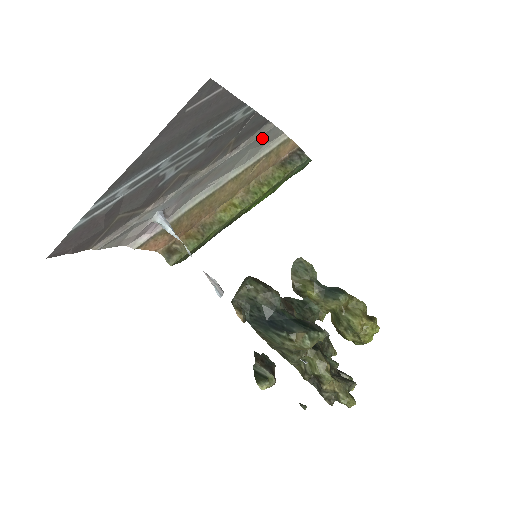
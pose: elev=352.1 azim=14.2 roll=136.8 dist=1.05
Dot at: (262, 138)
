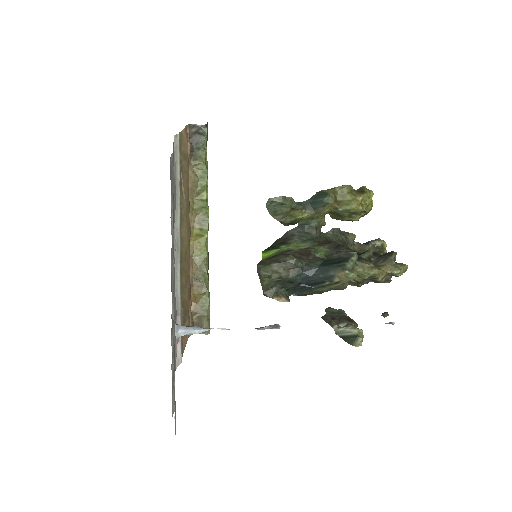
Dot at: occluded
